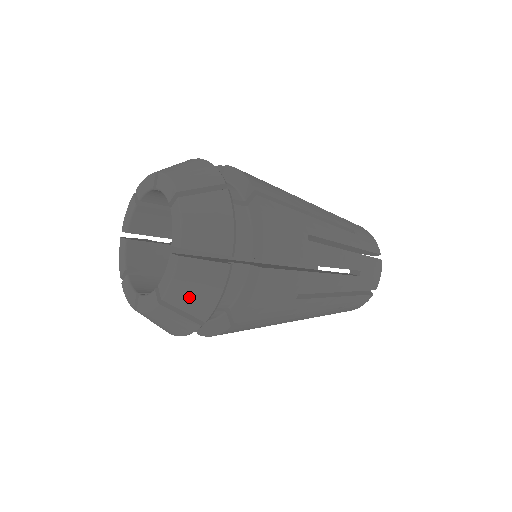
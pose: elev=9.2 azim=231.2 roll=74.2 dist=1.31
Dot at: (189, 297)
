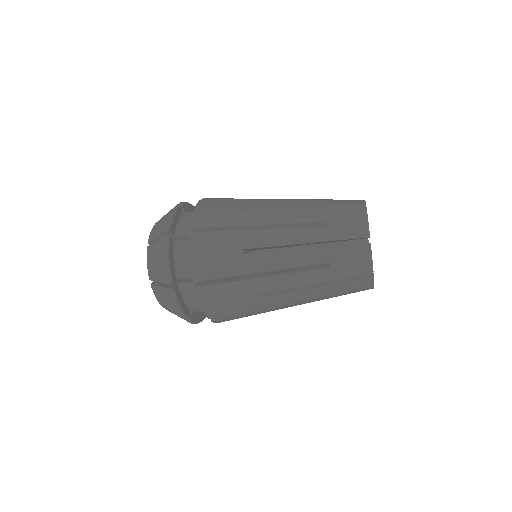
Dot at: (168, 307)
